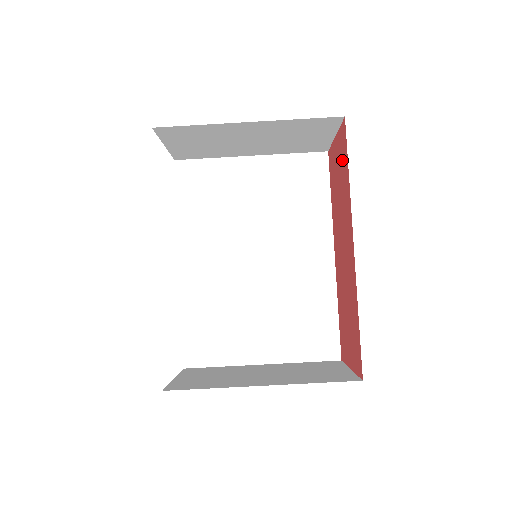
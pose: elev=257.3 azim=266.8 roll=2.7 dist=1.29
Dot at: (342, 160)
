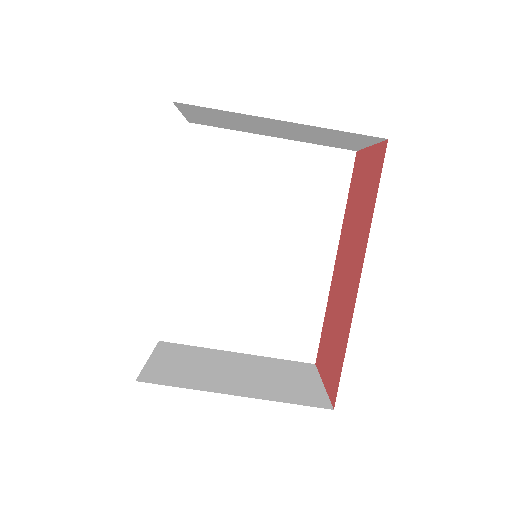
Dot at: (371, 181)
